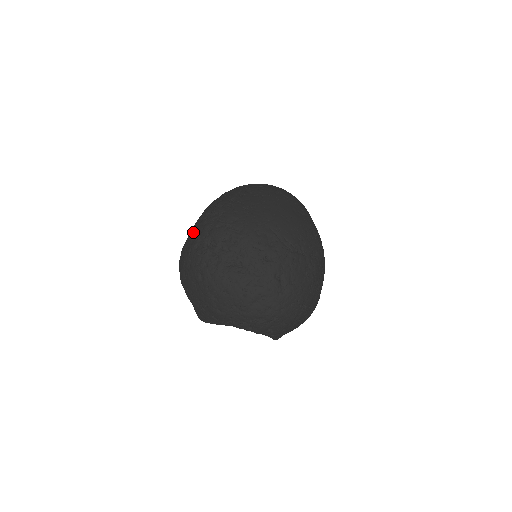
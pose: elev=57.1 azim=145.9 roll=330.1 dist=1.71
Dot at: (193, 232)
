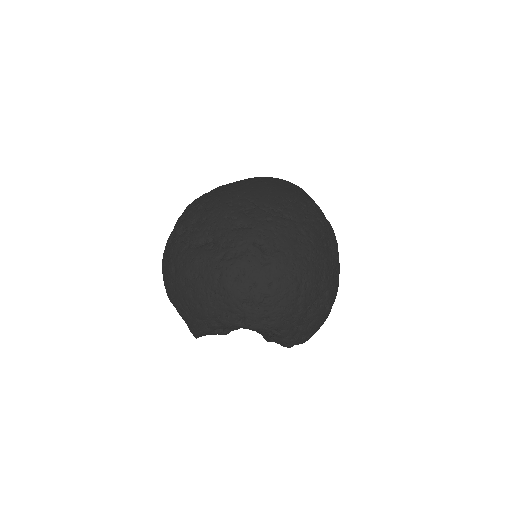
Dot at: (171, 232)
